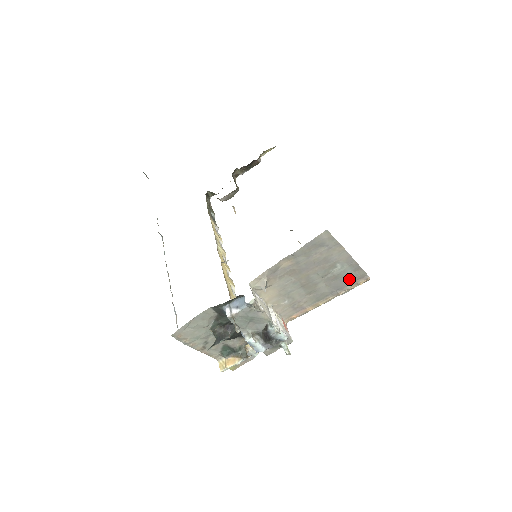
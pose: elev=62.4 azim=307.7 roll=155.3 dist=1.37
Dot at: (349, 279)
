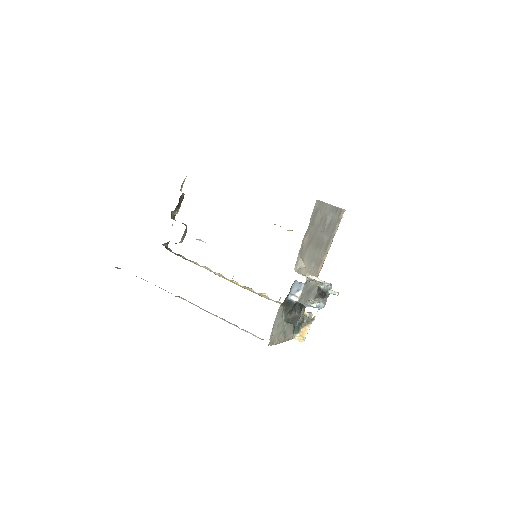
Dot at: (335, 220)
